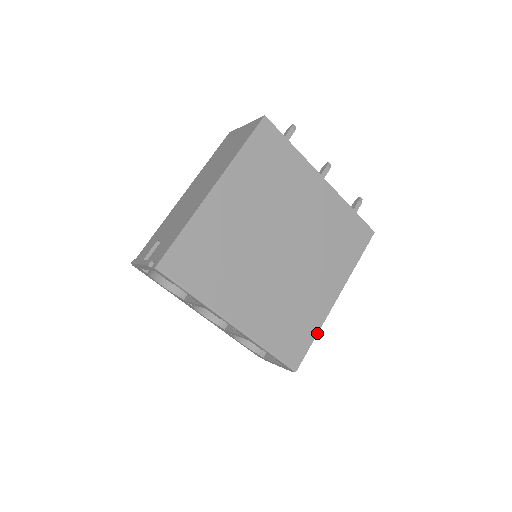
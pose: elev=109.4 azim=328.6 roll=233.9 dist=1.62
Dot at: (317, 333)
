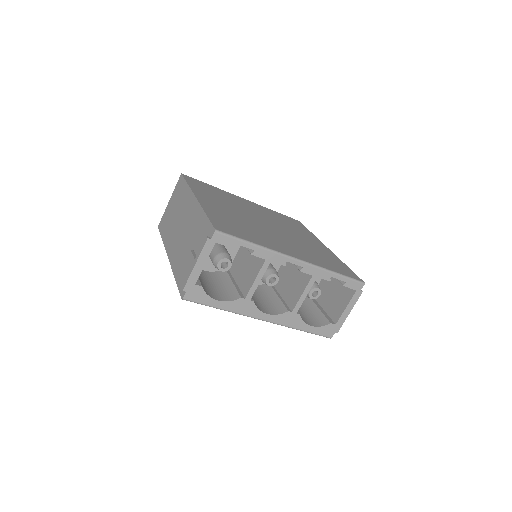
Dot at: (344, 264)
